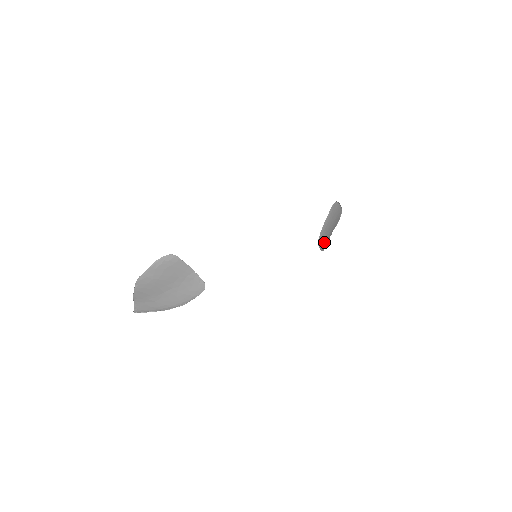
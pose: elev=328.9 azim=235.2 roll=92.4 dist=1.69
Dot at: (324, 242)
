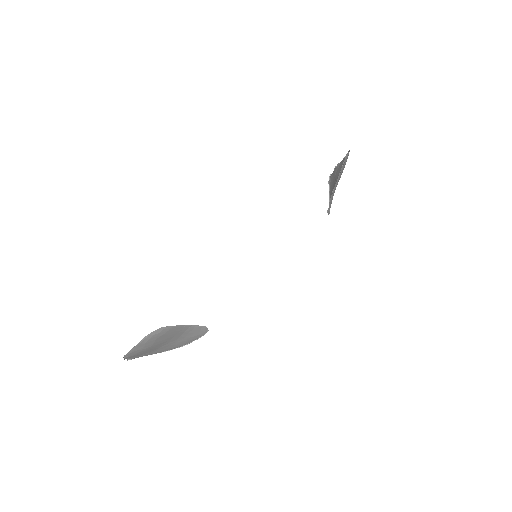
Dot at: occluded
